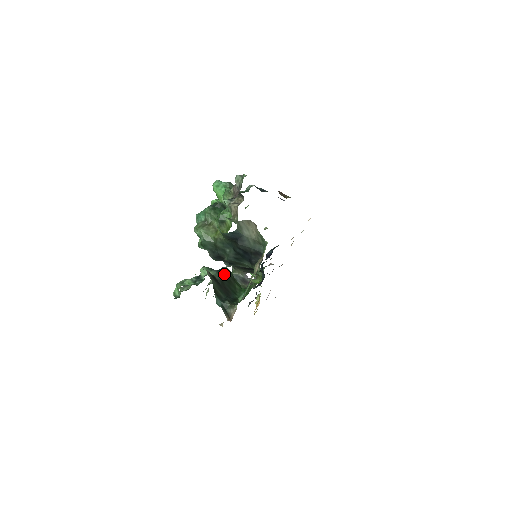
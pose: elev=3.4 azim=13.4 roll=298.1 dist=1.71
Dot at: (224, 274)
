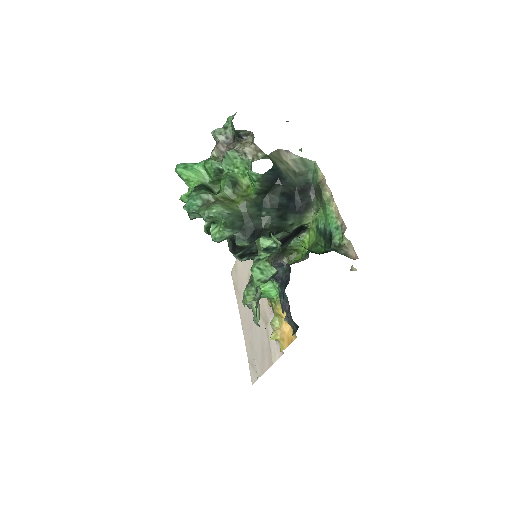
Dot at: occluded
